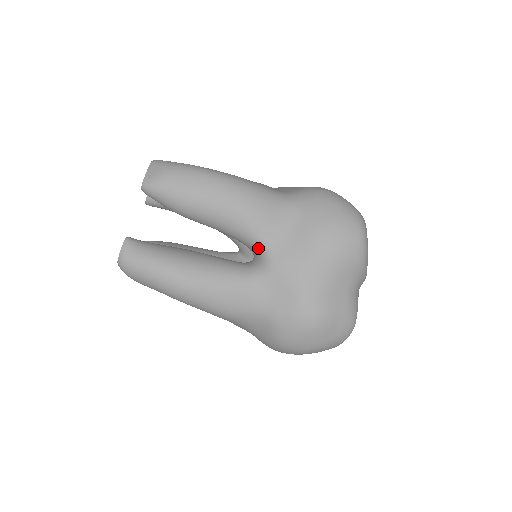
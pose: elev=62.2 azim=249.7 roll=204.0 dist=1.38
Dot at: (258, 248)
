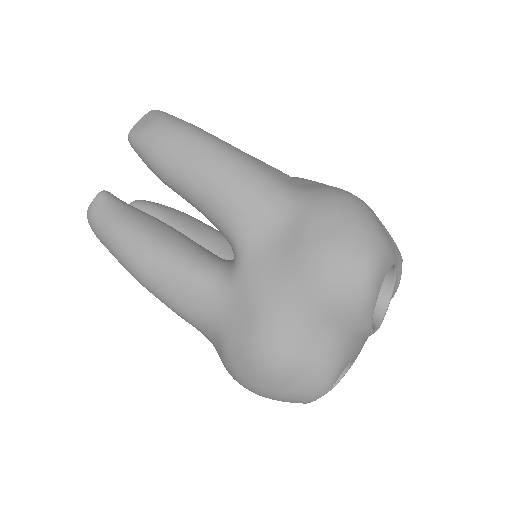
Dot at: (233, 247)
